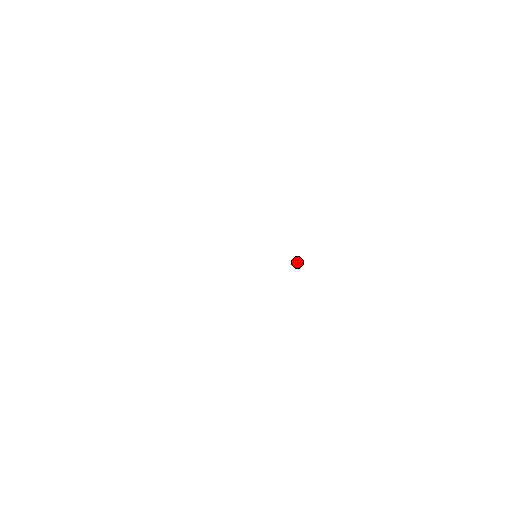
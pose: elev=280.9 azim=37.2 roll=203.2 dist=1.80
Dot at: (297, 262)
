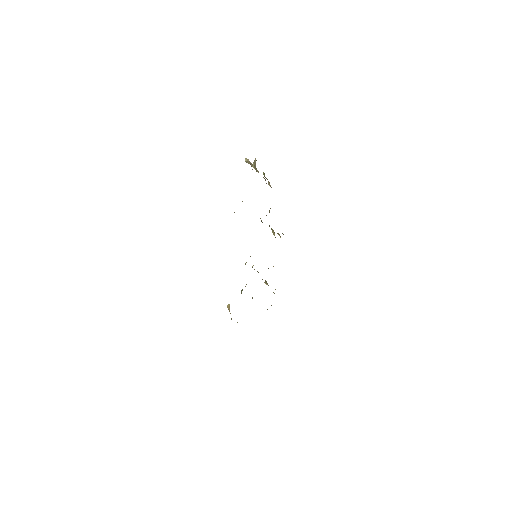
Dot at: occluded
